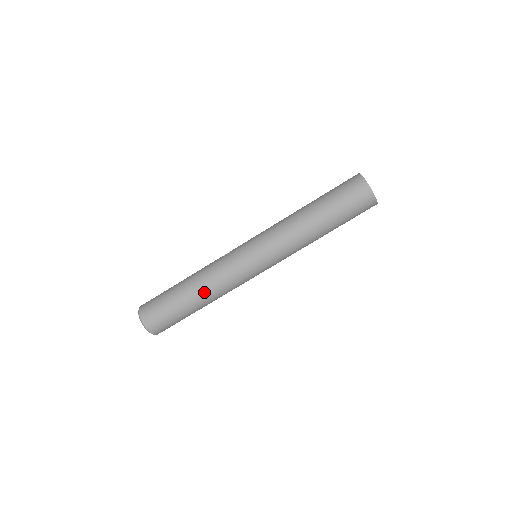
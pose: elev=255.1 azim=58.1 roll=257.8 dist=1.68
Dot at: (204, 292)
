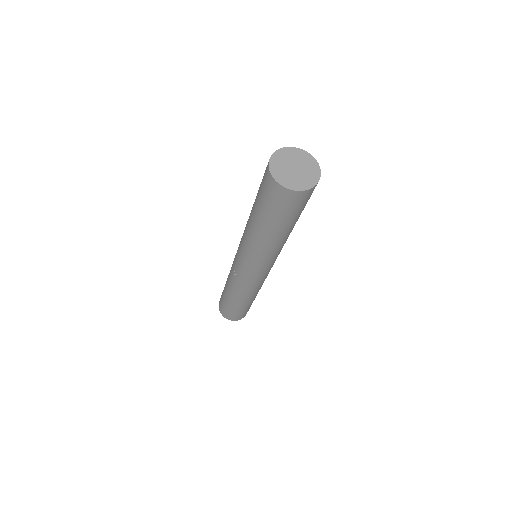
Dot at: (255, 295)
